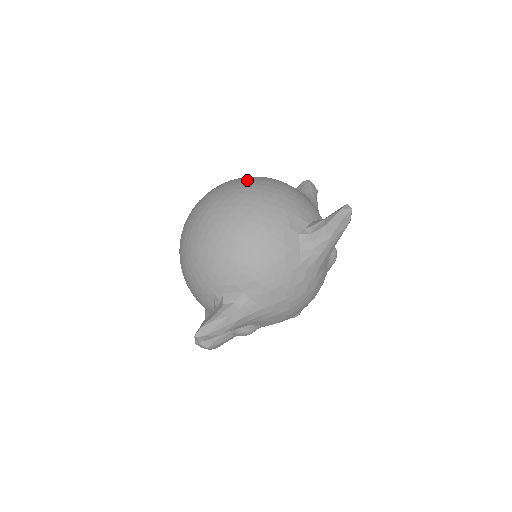
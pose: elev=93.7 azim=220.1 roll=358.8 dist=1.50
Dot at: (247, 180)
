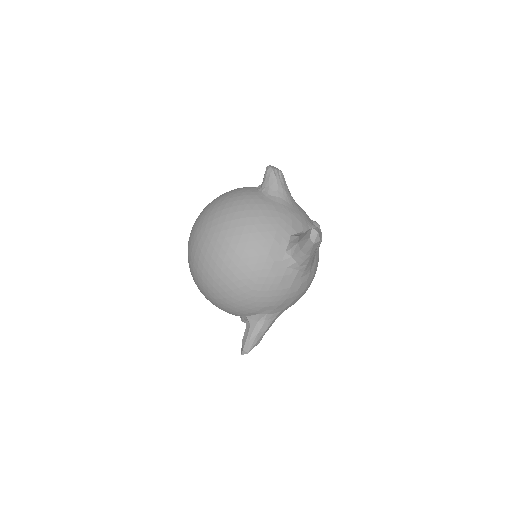
Dot at: (219, 224)
